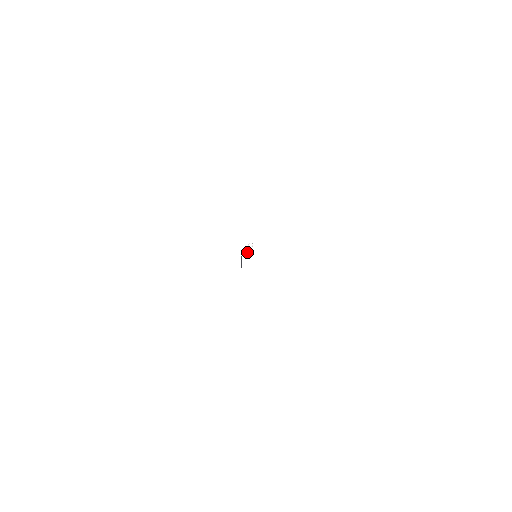
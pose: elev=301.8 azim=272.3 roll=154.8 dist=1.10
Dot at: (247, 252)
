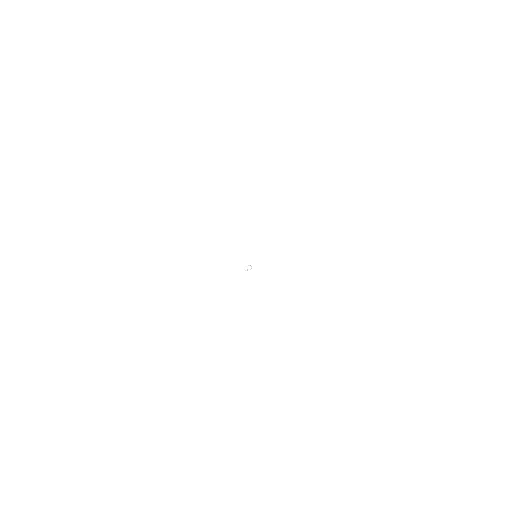
Dot at: (247, 266)
